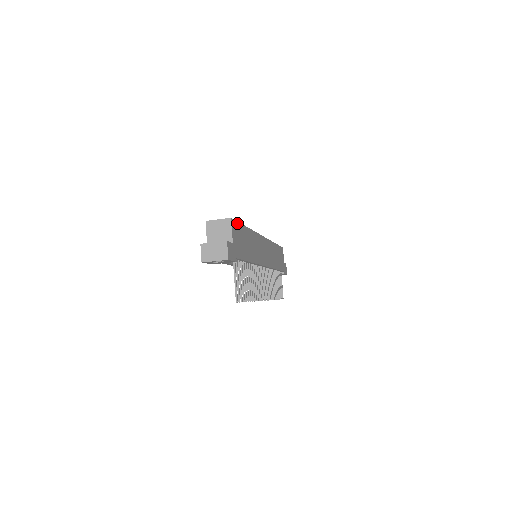
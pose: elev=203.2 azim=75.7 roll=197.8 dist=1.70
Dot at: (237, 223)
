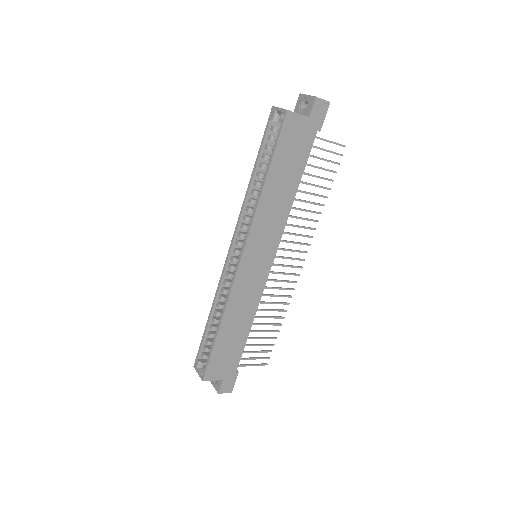
Dot at: (209, 363)
